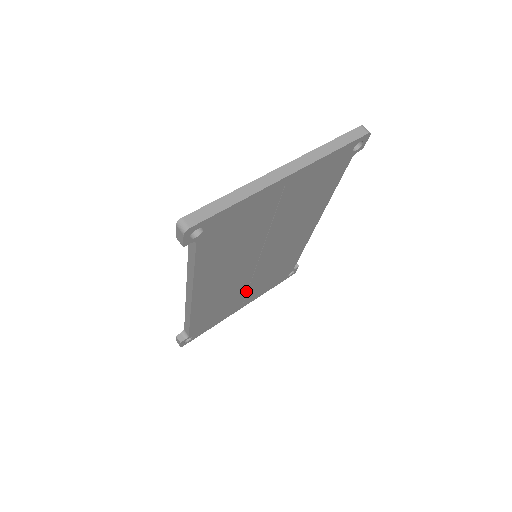
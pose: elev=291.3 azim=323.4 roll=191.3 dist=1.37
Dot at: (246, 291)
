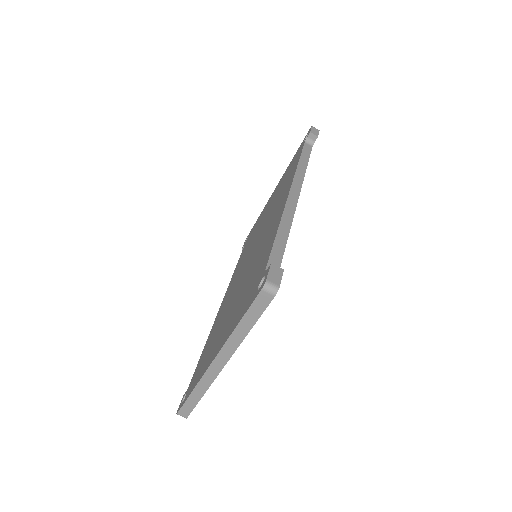
Dot at: occluded
